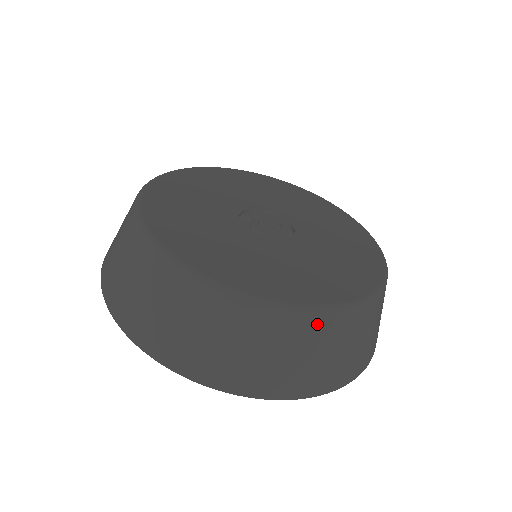
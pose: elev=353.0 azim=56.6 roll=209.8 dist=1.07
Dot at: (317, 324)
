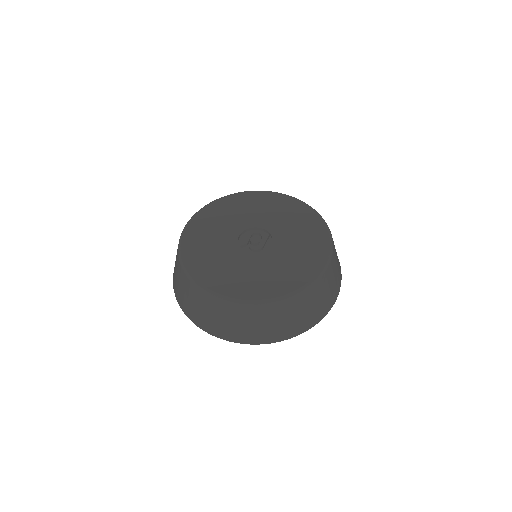
Dot at: (326, 276)
